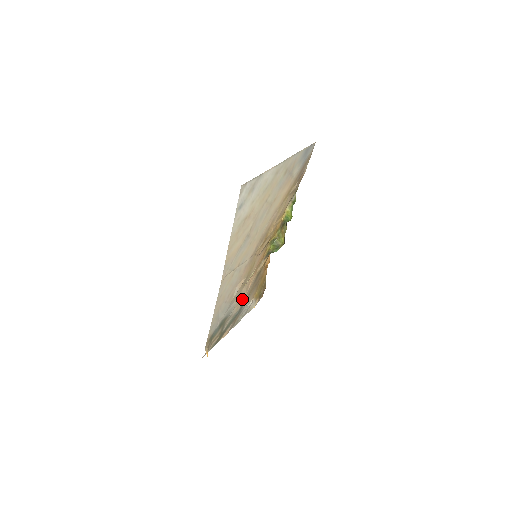
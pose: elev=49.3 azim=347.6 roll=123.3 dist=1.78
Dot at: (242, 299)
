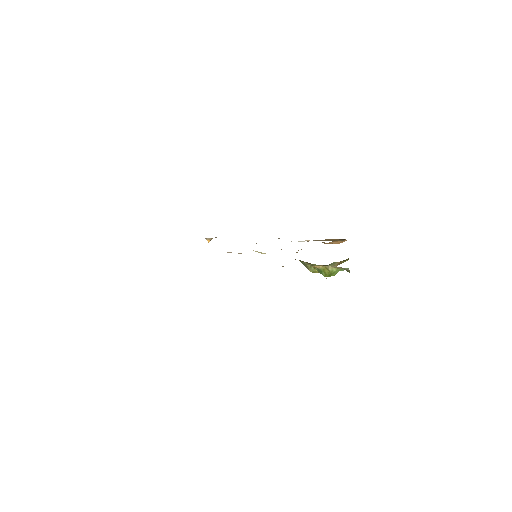
Dot at: occluded
